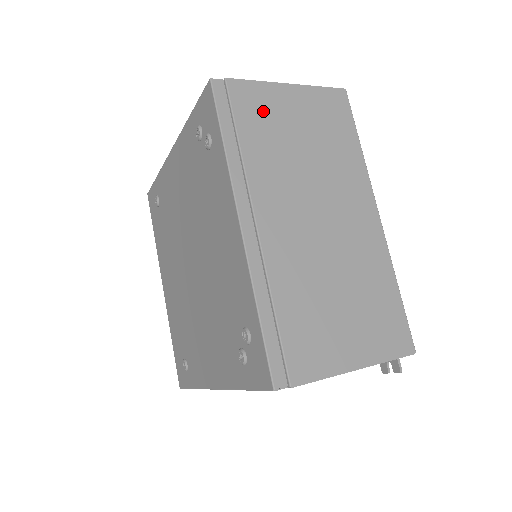
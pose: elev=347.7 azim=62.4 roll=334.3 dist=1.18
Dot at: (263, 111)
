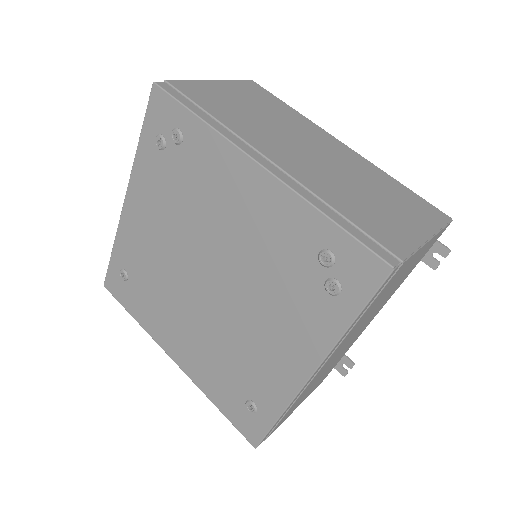
Dot at: (210, 96)
